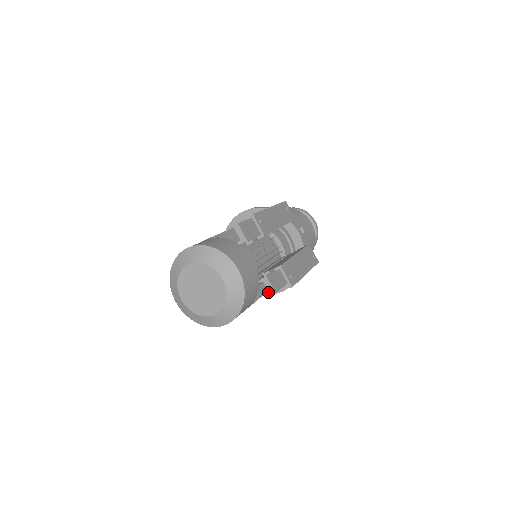
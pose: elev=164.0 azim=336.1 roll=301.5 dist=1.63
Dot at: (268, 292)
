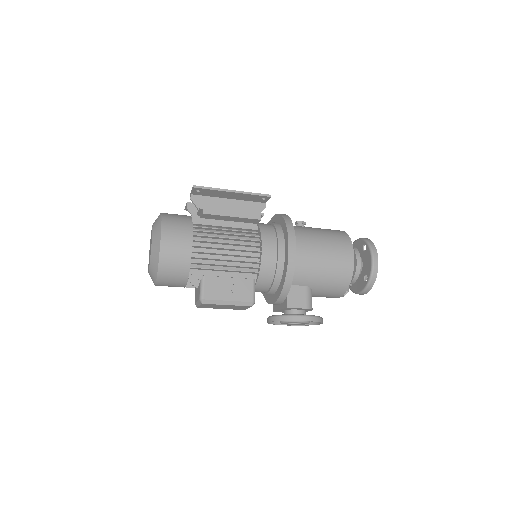
Dot at: (286, 267)
